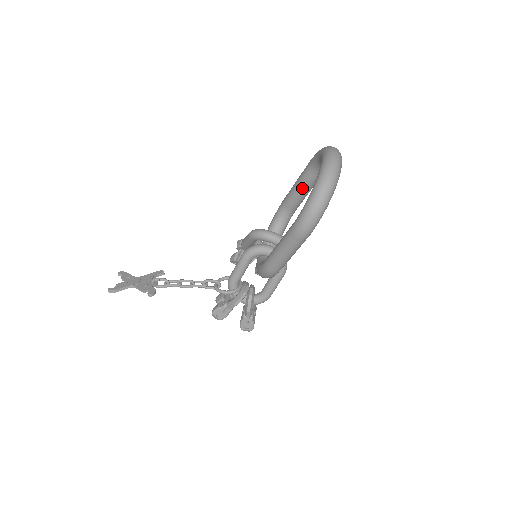
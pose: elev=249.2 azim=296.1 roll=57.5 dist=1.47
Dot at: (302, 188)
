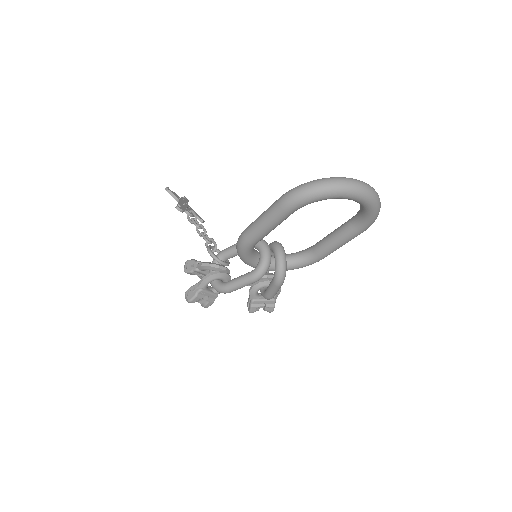
Dot at: (335, 233)
